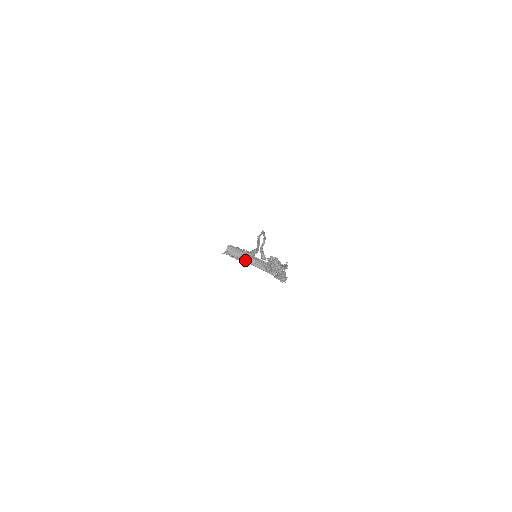
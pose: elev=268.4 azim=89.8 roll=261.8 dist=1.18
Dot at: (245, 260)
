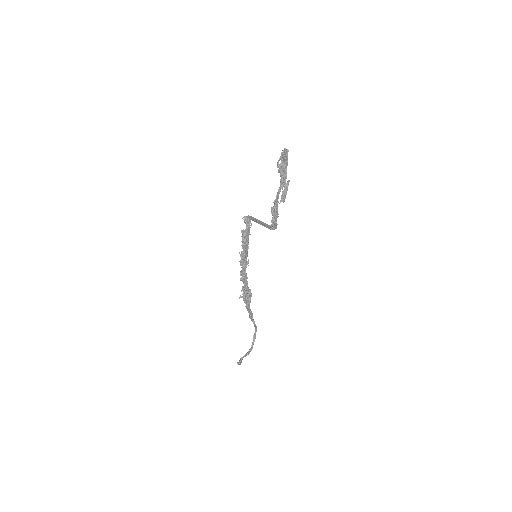
Dot at: (255, 221)
